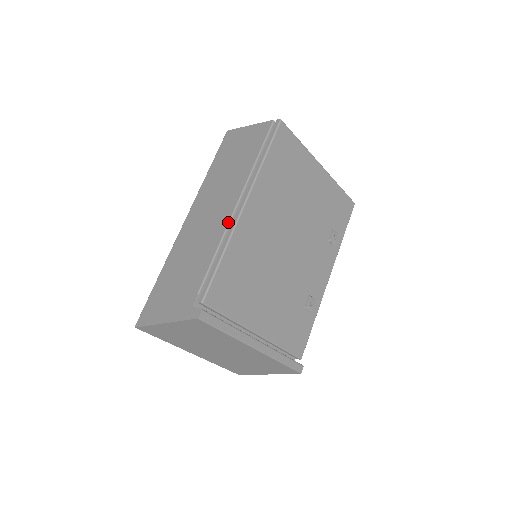
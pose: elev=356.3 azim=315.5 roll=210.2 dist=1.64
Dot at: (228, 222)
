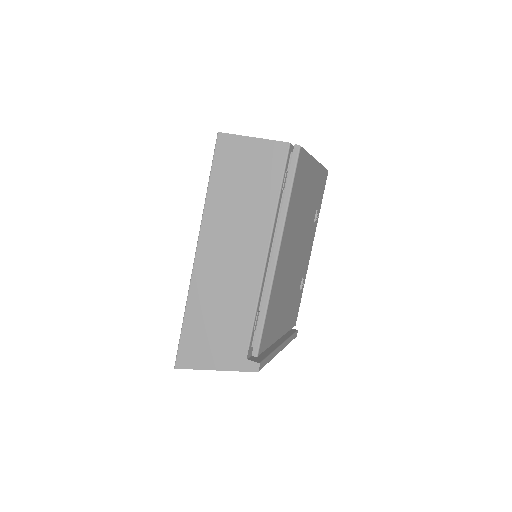
Dot at: (263, 272)
